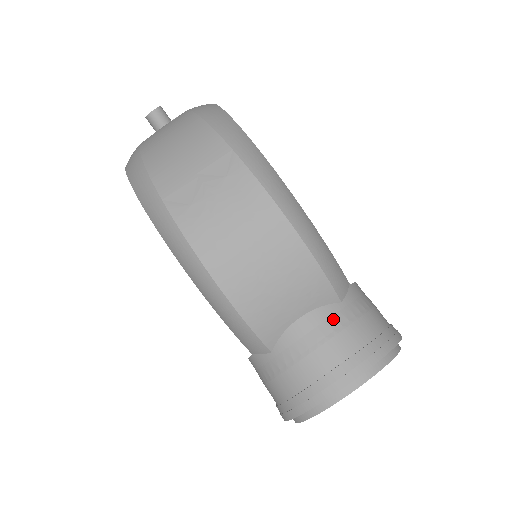
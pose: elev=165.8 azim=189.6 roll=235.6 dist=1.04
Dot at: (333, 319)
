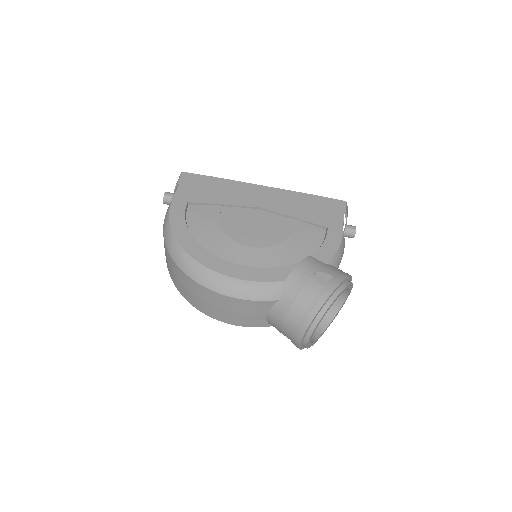
Dot at: (279, 312)
